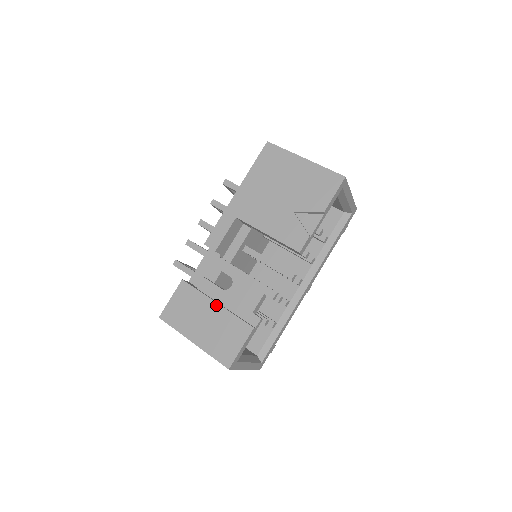
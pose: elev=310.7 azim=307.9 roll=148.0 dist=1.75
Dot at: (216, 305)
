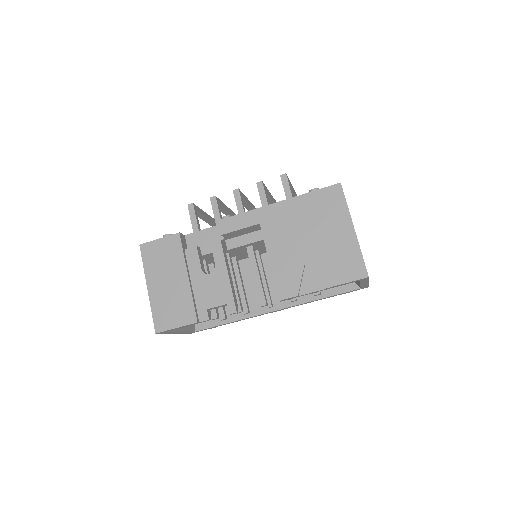
Dot at: (186, 278)
